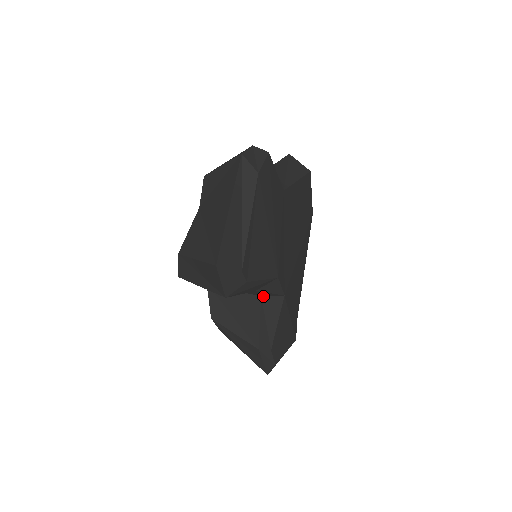
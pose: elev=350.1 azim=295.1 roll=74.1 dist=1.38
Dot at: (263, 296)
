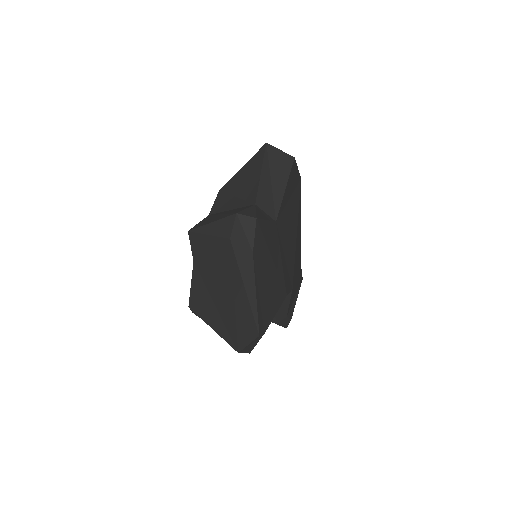
Dot at: occluded
